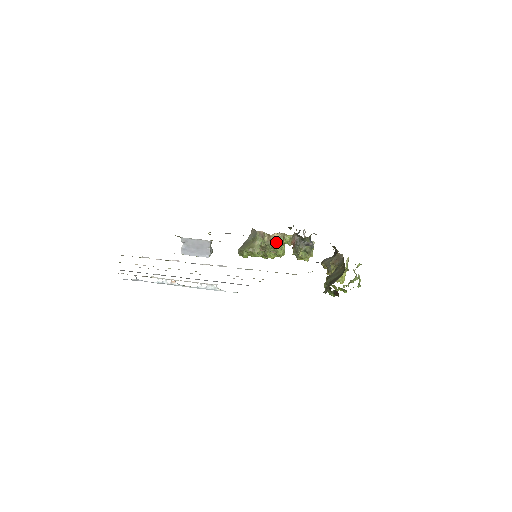
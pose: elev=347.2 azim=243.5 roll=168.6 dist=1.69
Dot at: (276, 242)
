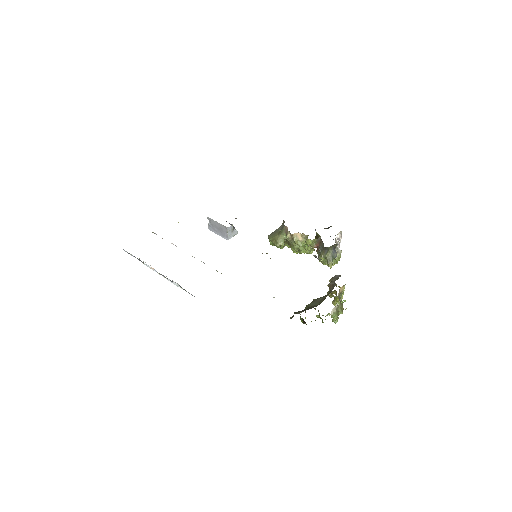
Dot at: (298, 241)
